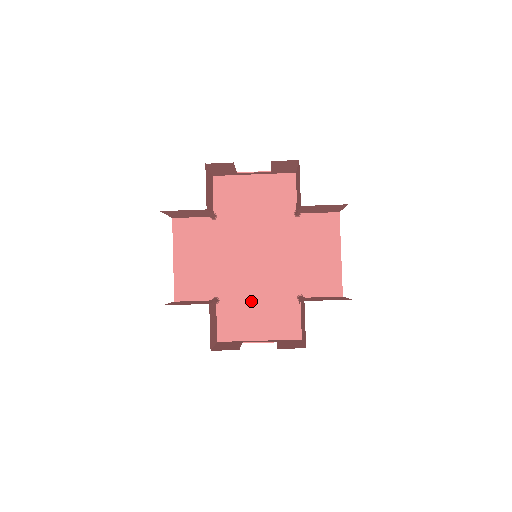
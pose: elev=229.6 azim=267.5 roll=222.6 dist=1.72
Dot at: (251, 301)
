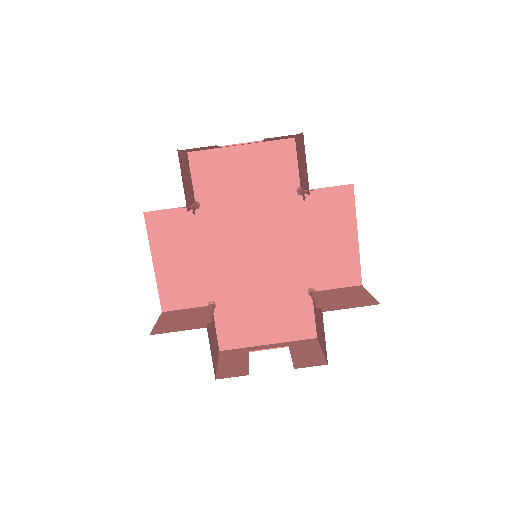
Dot at: (254, 302)
